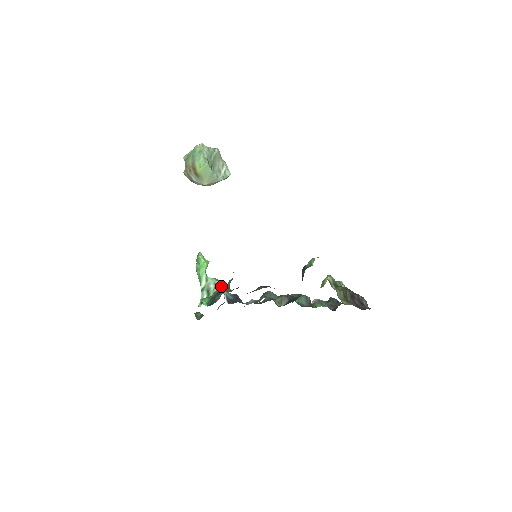
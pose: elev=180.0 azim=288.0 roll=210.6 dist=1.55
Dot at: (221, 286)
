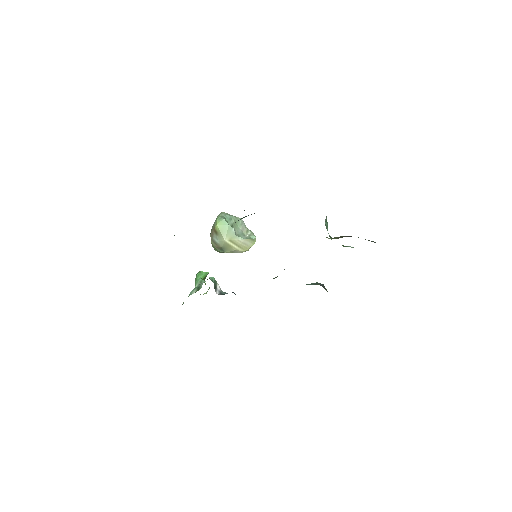
Dot at: occluded
